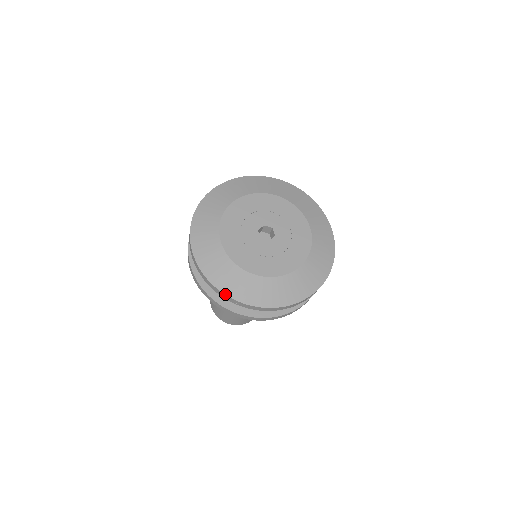
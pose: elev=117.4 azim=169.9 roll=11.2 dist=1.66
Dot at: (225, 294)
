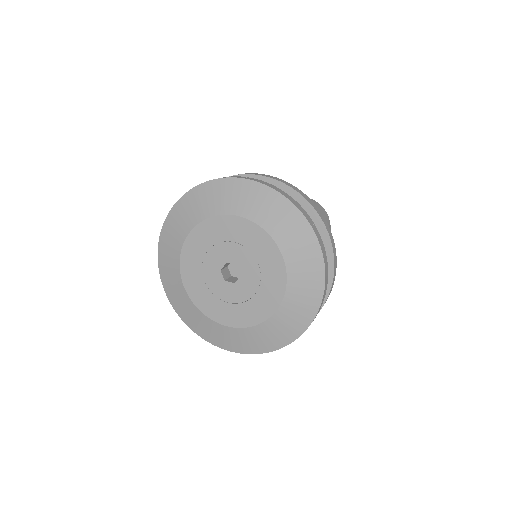
Dot at: occluded
